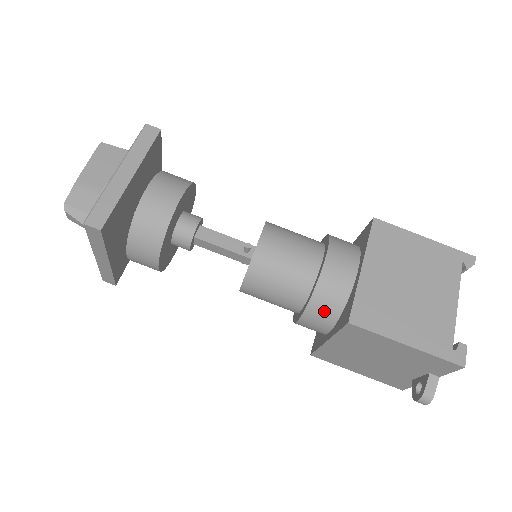
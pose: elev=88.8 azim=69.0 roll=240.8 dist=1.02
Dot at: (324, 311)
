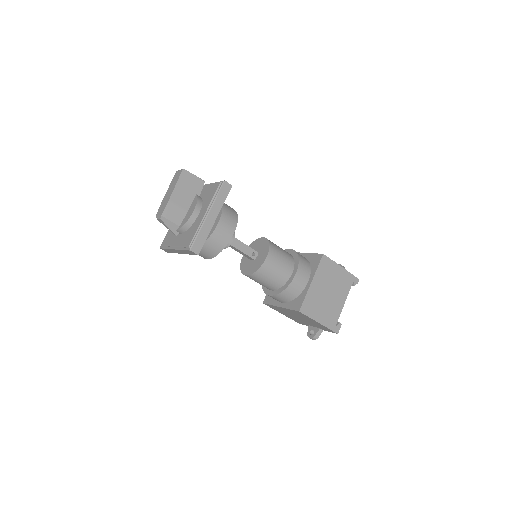
Dot at: (286, 297)
